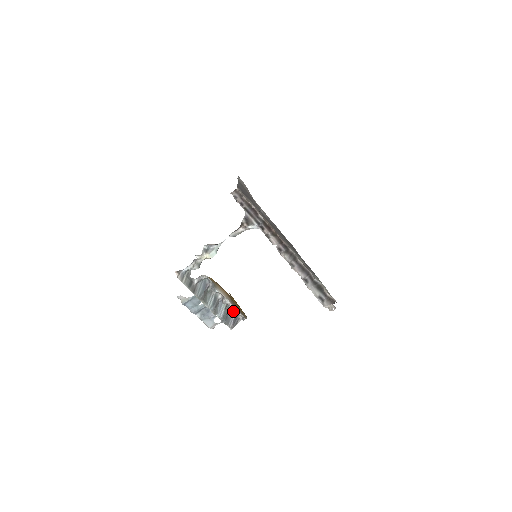
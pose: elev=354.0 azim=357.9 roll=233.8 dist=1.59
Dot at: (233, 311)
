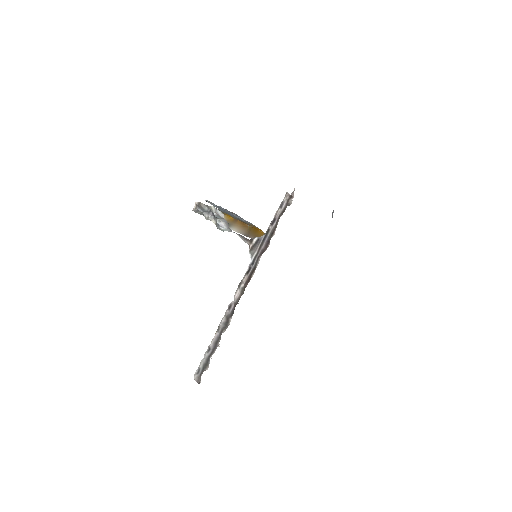
Dot at: occluded
